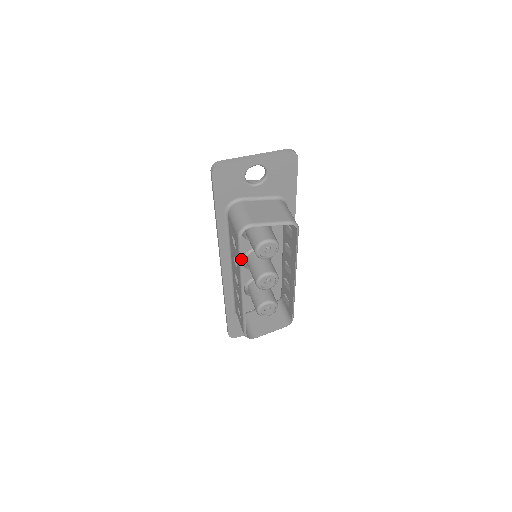
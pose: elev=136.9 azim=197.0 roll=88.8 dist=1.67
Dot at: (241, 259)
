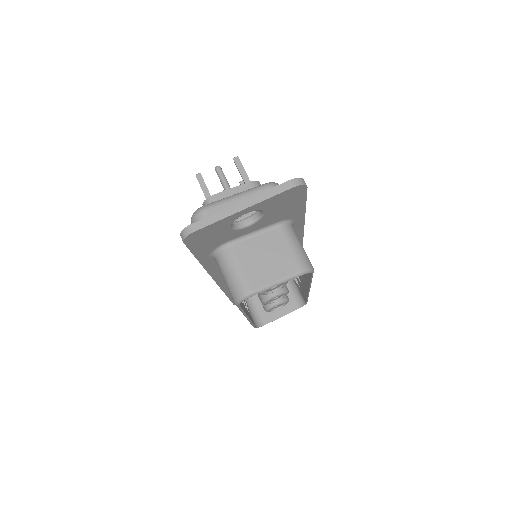
Dot at: (242, 310)
